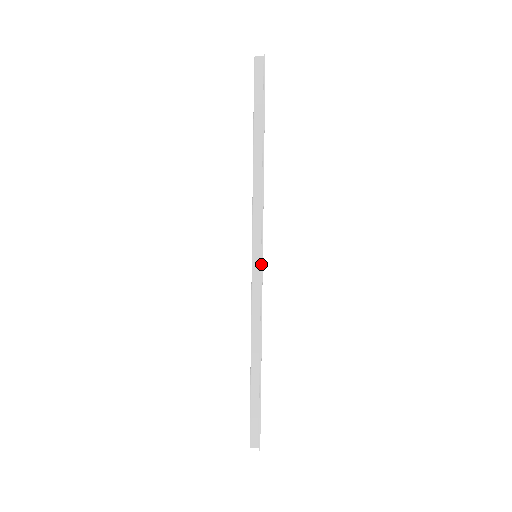
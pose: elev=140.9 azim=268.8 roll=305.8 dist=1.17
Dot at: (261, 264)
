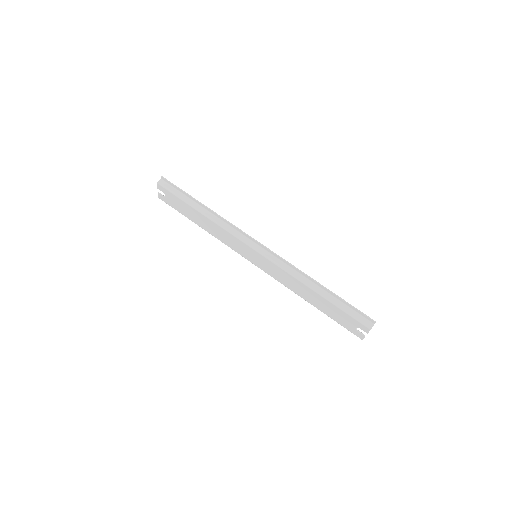
Dot at: (264, 246)
